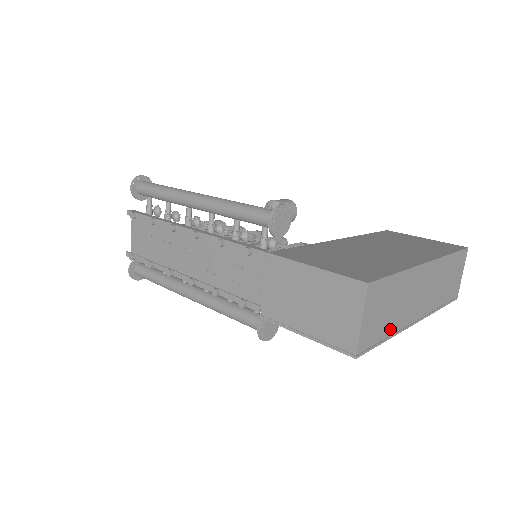
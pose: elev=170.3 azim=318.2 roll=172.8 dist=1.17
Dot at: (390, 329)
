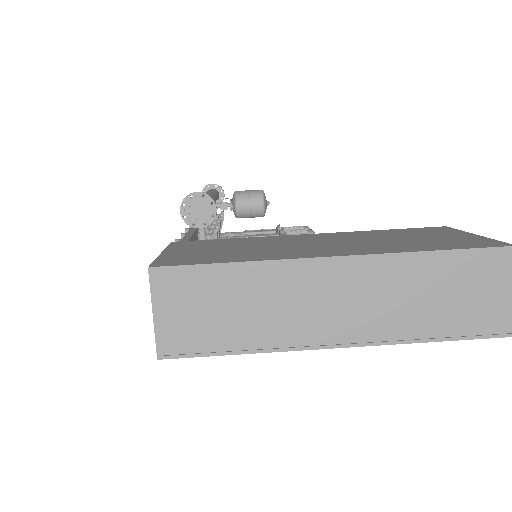
Dot at: (243, 340)
